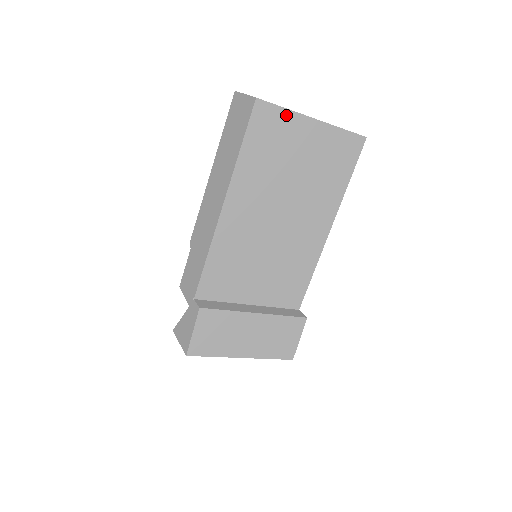
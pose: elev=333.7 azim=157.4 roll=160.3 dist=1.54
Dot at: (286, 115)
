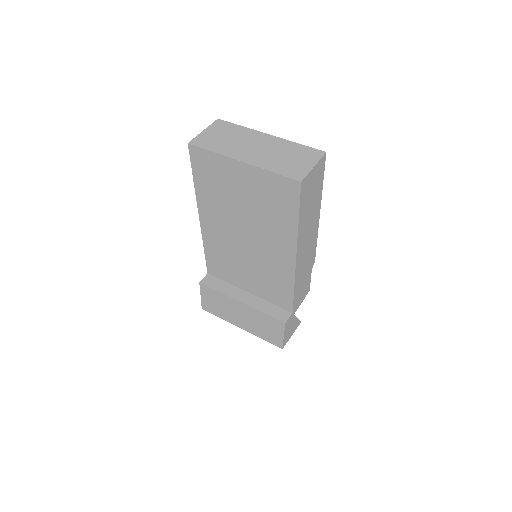
Dot at: (216, 157)
